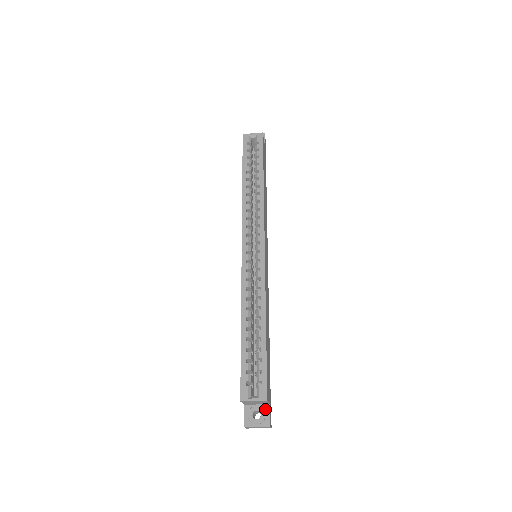
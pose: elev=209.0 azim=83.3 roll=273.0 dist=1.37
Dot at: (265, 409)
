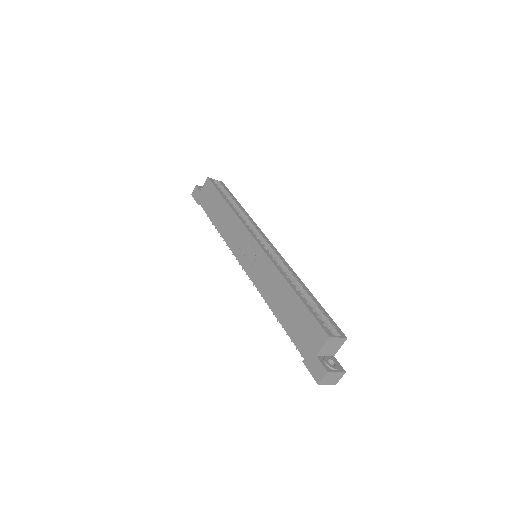
Dot at: (334, 359)
